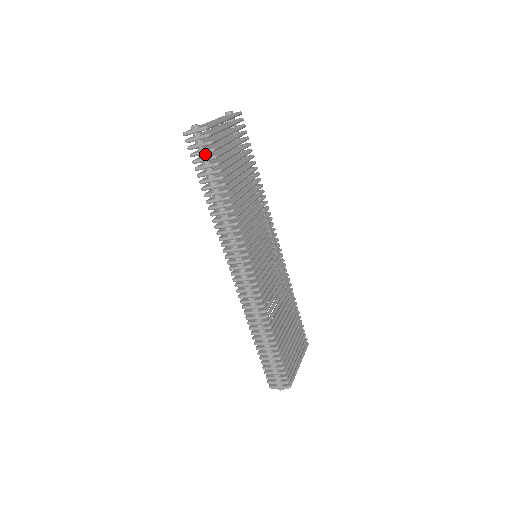
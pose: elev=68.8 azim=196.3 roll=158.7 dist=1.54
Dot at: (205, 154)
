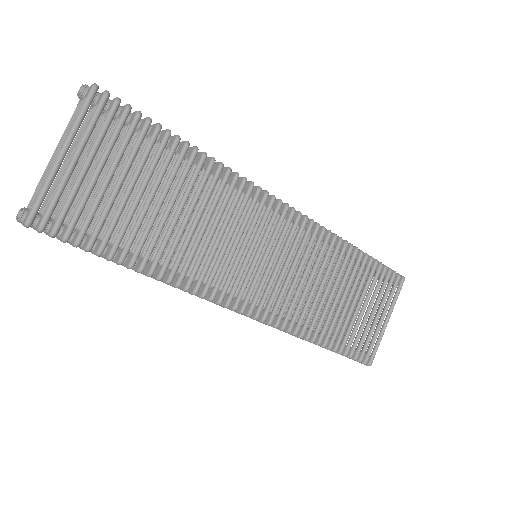
Dot at: occluded
